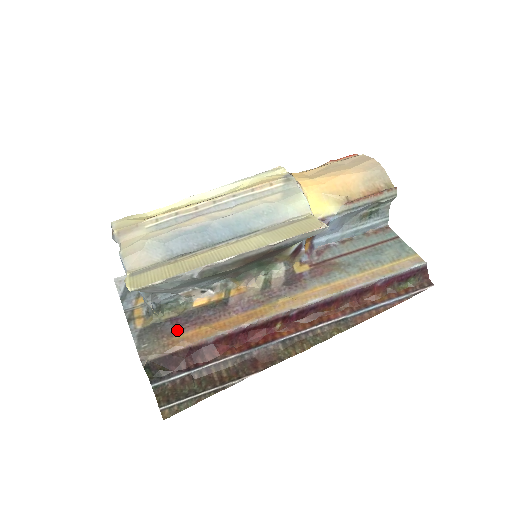
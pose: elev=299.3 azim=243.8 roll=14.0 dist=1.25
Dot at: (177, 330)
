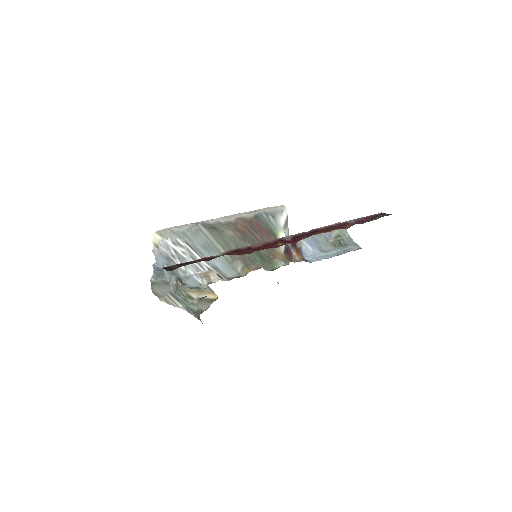
Dot at: occluded
